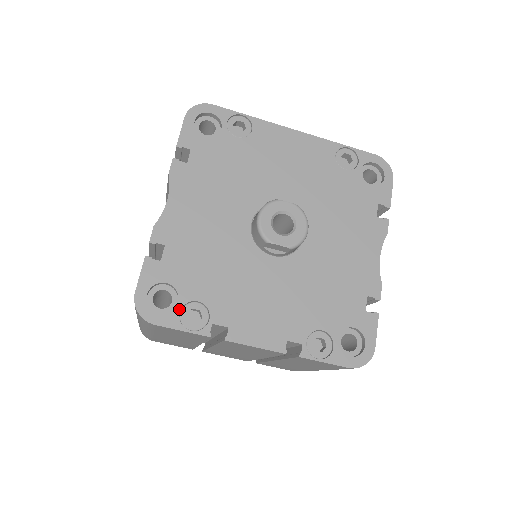
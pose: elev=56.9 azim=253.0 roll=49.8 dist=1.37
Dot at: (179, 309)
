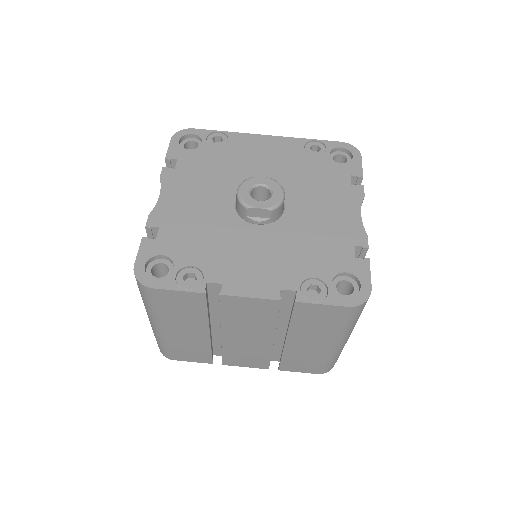
Dot at: (175, 274)
